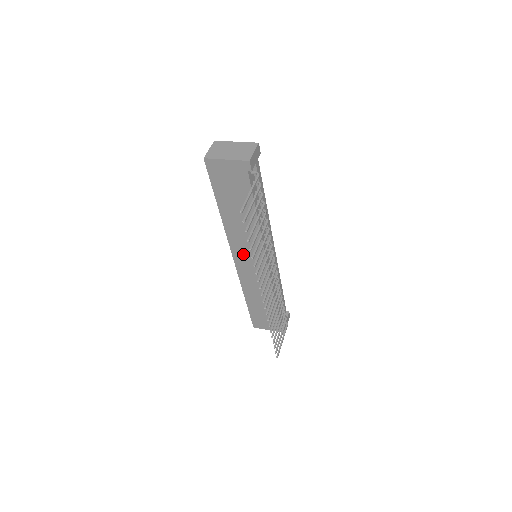
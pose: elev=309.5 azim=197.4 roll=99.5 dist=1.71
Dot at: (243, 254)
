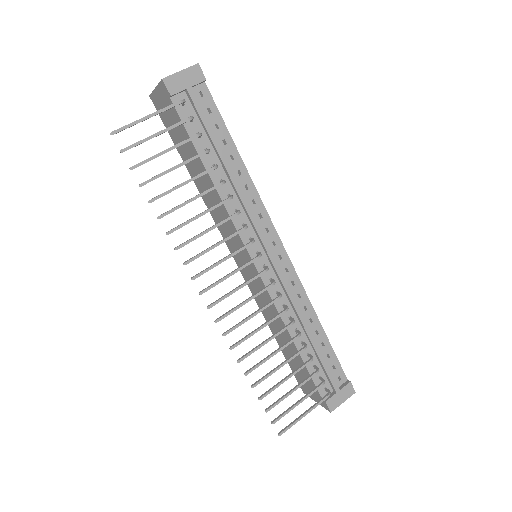
Dot at: (234, 248)
